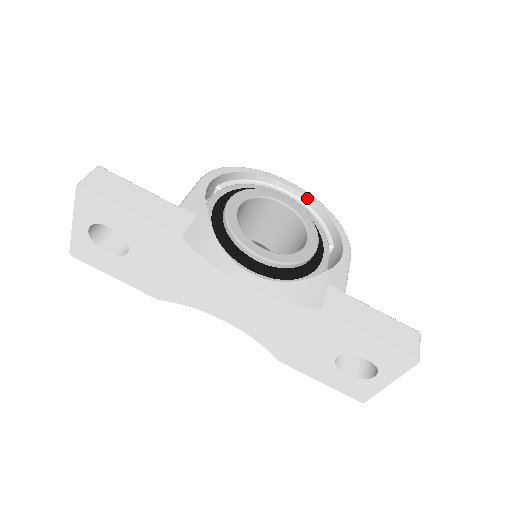
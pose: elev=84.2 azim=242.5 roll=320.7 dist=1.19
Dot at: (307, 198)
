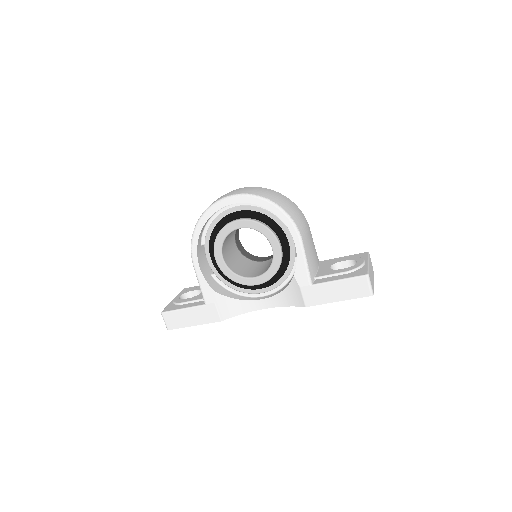
Dot at: occluded
